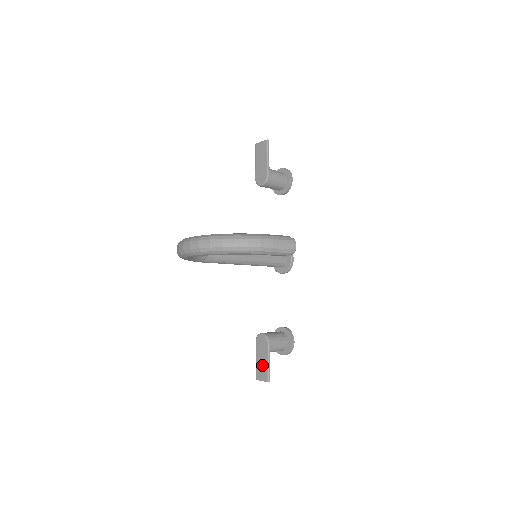
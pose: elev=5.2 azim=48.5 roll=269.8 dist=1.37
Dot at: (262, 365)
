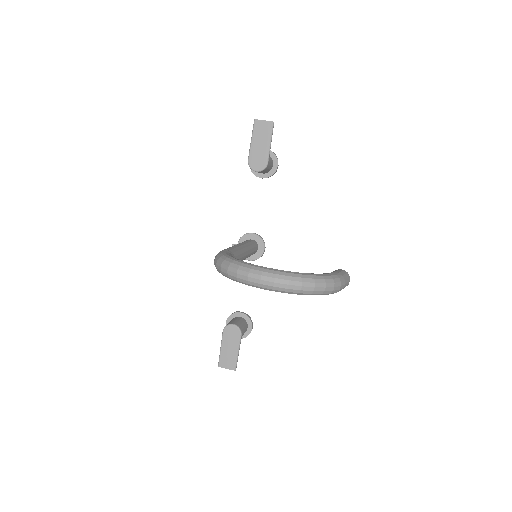
Dot at: (230, 354)
